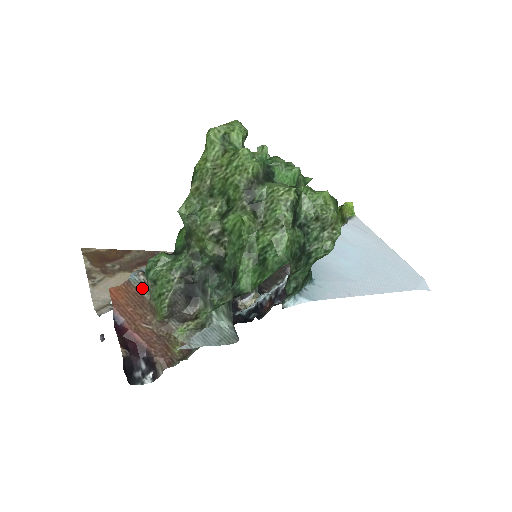
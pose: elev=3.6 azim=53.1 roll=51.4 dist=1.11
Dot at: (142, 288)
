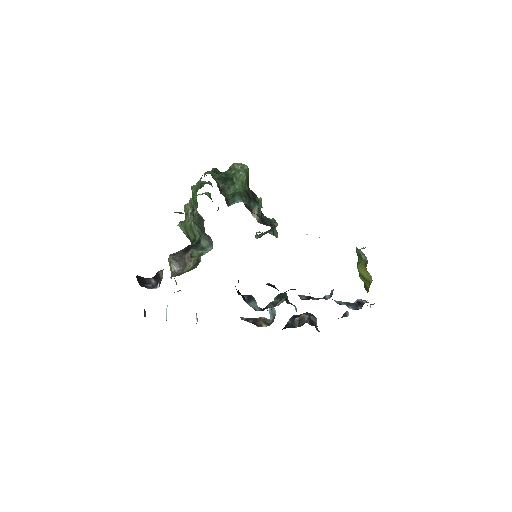
Dot at: occluded
